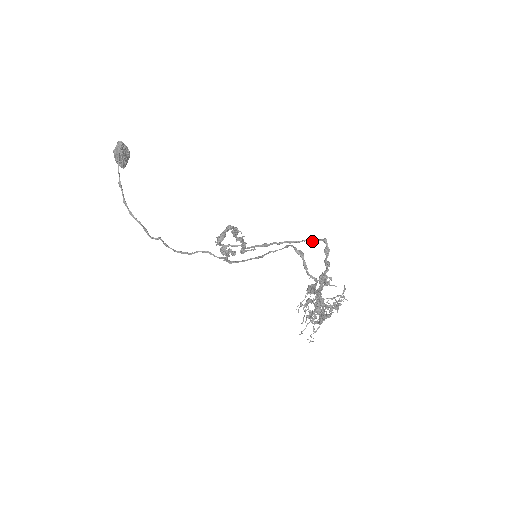
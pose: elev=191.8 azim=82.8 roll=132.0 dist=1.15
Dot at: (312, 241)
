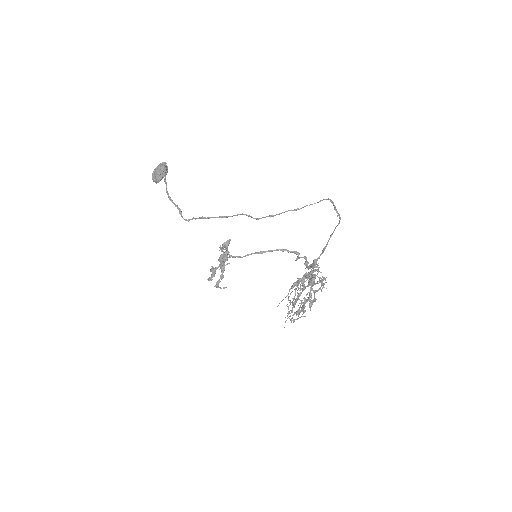
Dot at: (298, 254)
